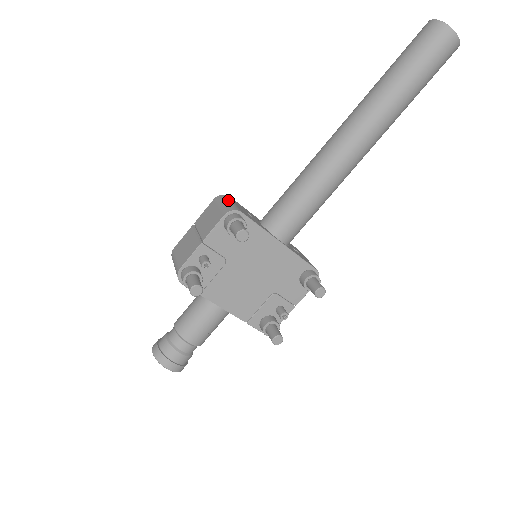
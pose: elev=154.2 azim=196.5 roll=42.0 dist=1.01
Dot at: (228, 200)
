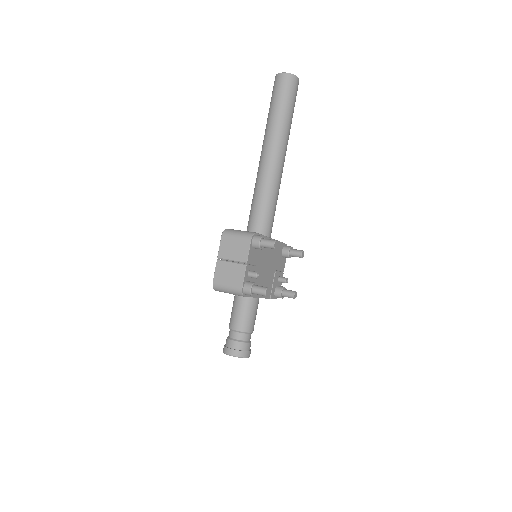
Dot at: (236, 231)
